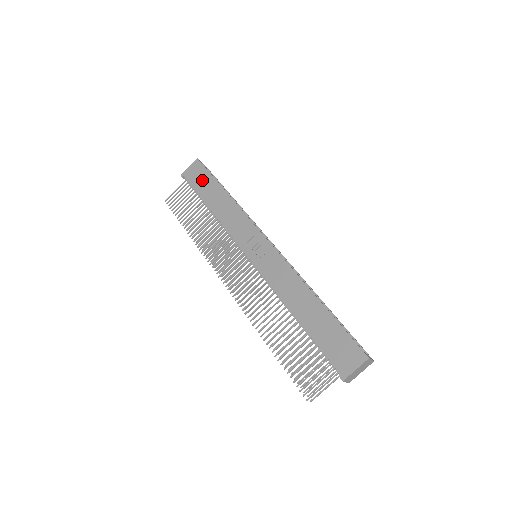
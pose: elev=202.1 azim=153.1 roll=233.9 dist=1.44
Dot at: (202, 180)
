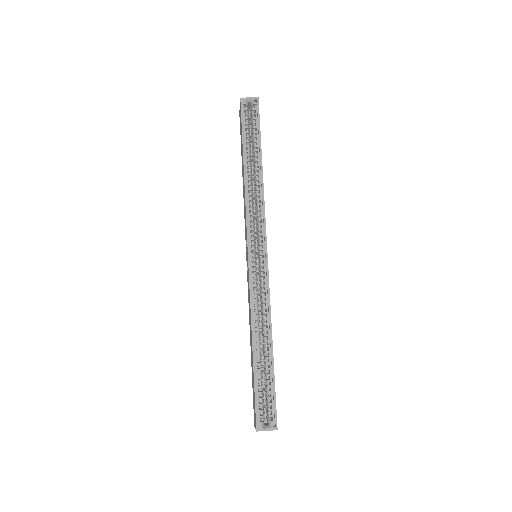
Dot at: (241, 134)
